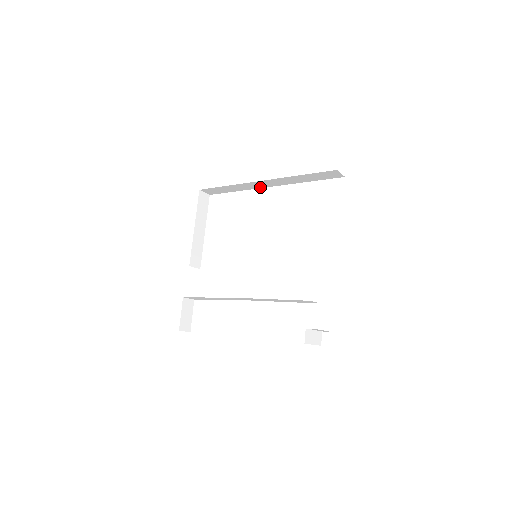
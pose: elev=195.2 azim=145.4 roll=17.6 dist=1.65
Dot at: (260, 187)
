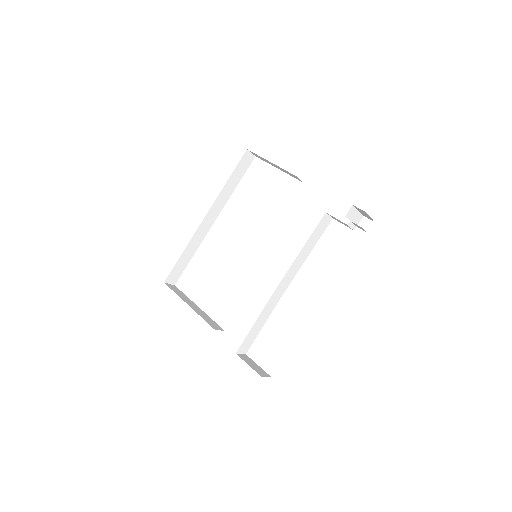
Dot at: (207, 230)
